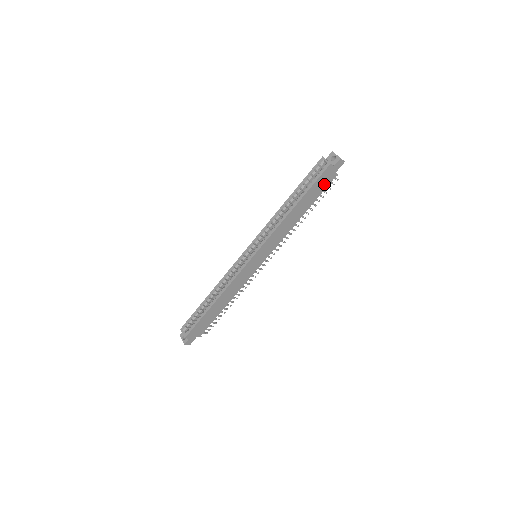
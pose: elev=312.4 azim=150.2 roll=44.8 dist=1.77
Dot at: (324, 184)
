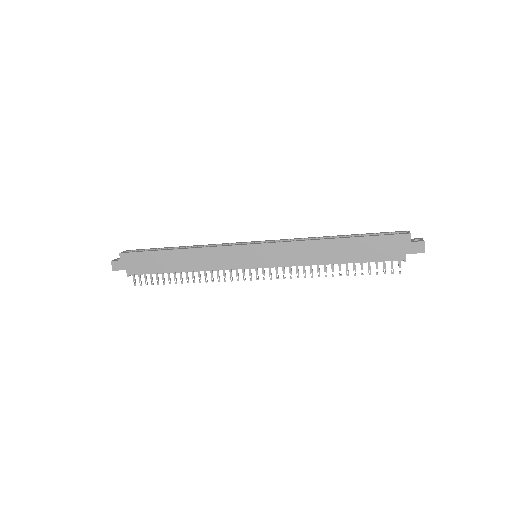
Dot at: (385, 253)
